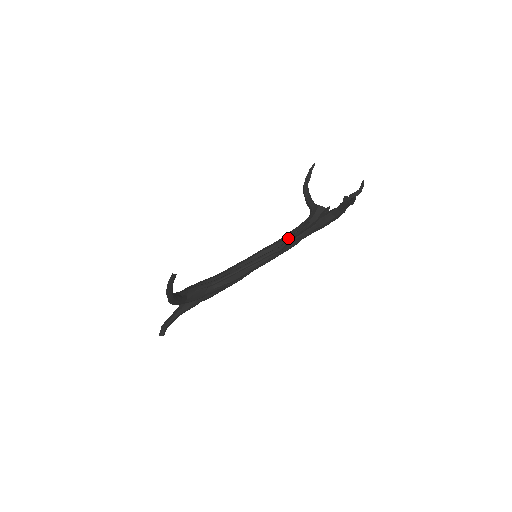
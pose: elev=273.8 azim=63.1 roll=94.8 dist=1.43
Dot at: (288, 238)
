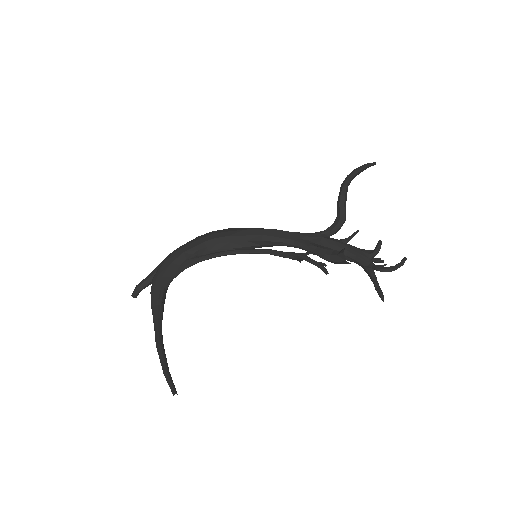
Dot at: (297, 260)
